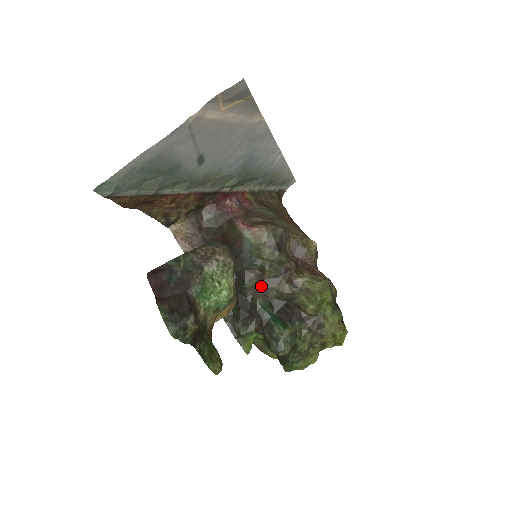
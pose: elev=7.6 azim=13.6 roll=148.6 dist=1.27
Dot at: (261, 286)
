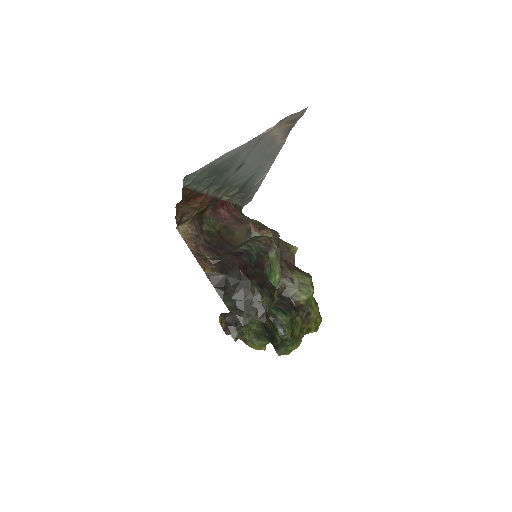
Dot at: occluded
